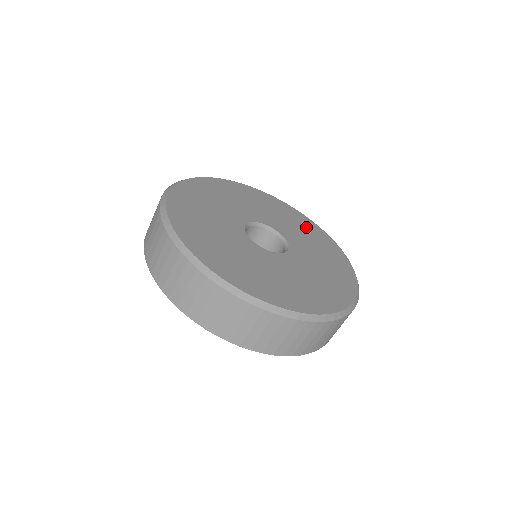
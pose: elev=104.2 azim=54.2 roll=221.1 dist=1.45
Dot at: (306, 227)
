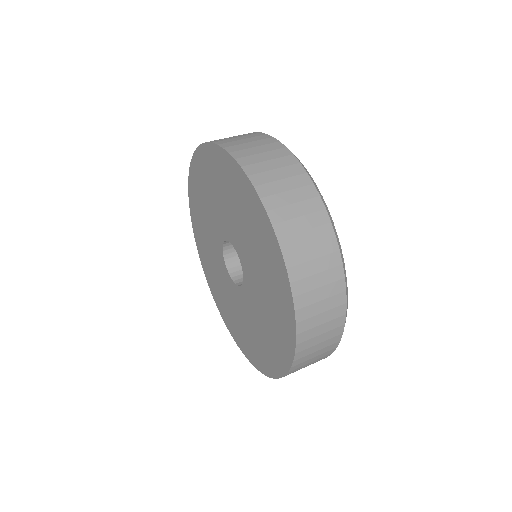
Dot at: occluded
